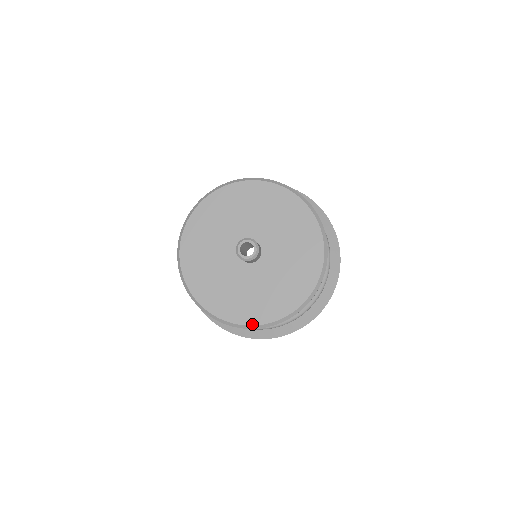
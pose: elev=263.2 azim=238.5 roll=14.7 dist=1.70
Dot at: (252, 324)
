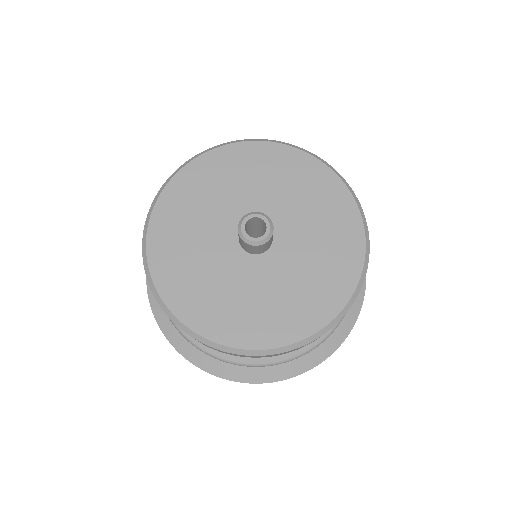
Dot at: (198, 331)
